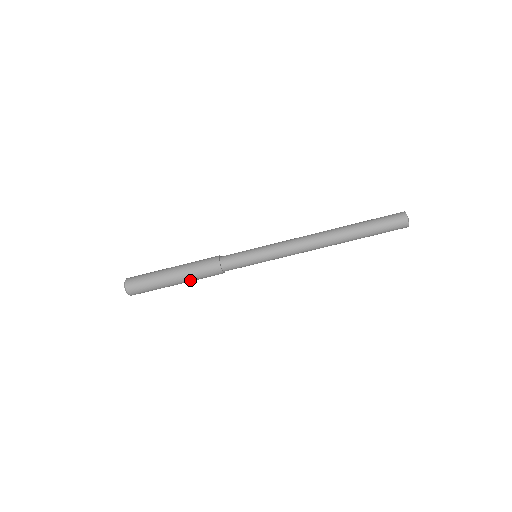
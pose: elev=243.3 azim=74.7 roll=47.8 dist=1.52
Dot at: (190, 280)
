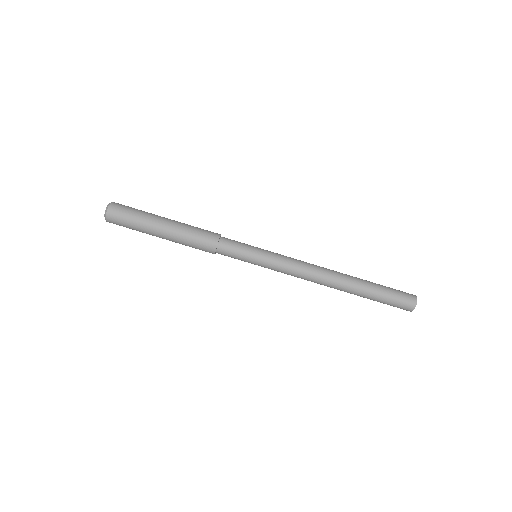
Dot at: (179, 235)
